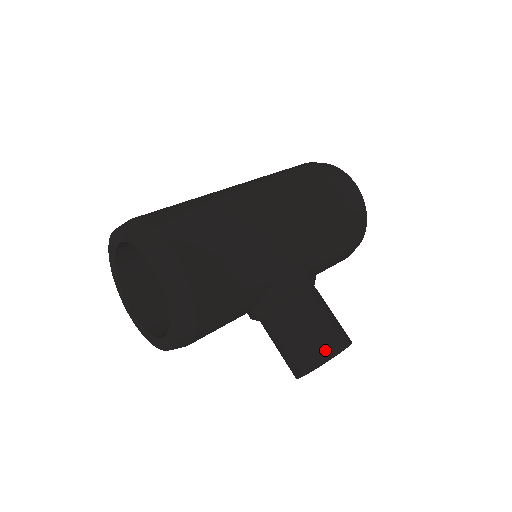
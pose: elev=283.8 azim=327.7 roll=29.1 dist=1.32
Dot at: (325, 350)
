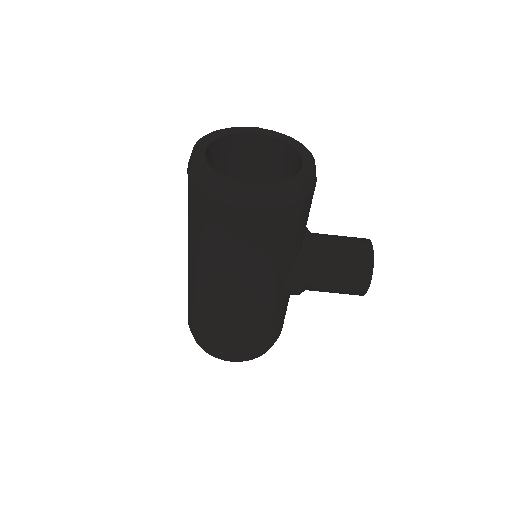
Dot at: (356, 294)
